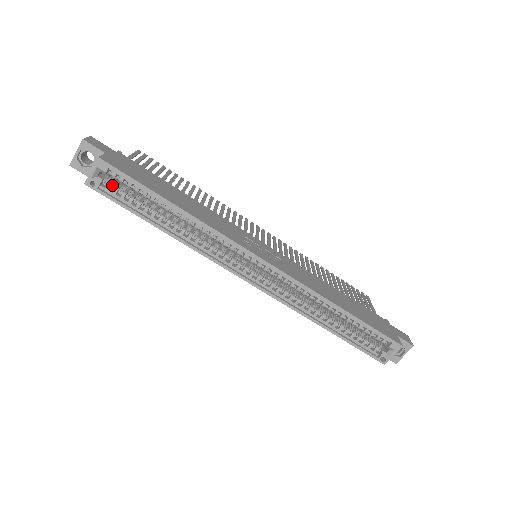
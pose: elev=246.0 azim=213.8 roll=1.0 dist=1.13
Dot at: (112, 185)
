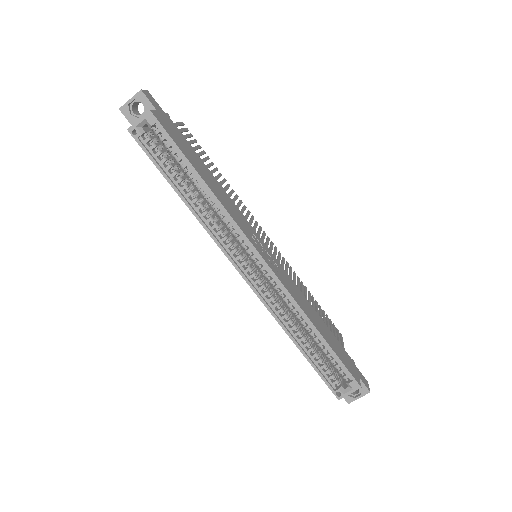
Dot at: (152, 140)
